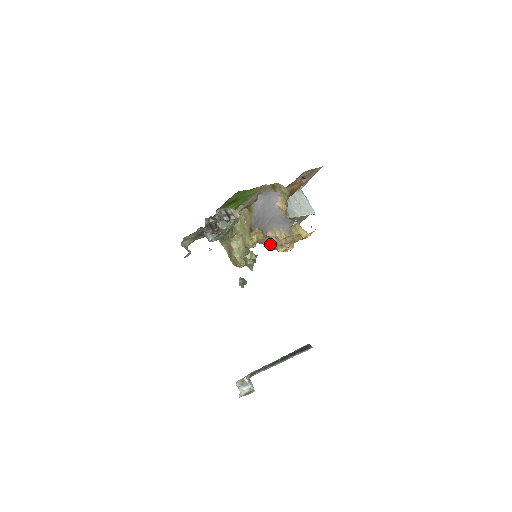
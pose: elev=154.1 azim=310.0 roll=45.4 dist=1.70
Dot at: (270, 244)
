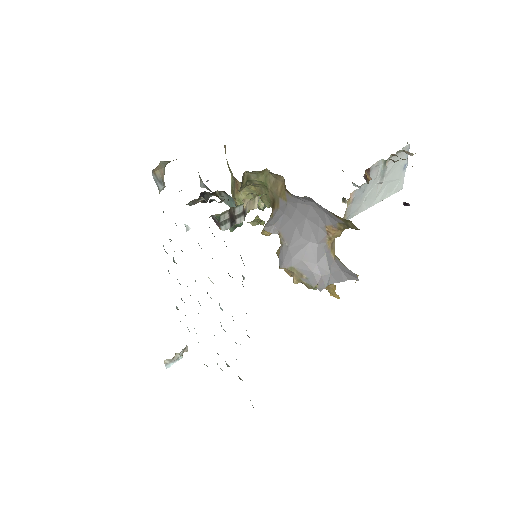
Dot at: occluded
